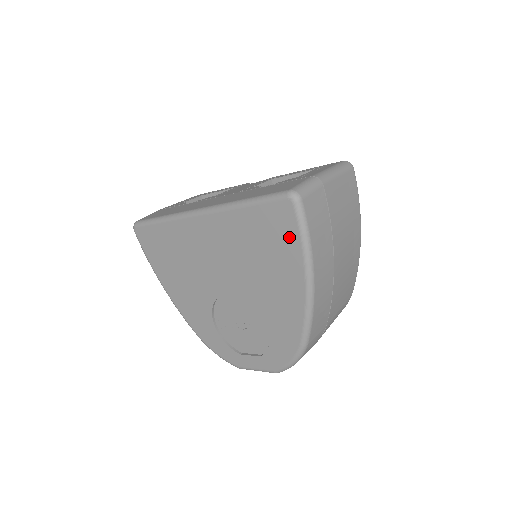
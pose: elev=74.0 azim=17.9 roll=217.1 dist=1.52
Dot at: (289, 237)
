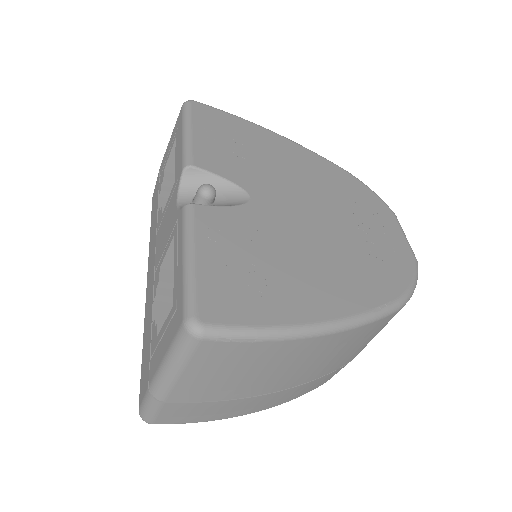
Dot at: occluded
